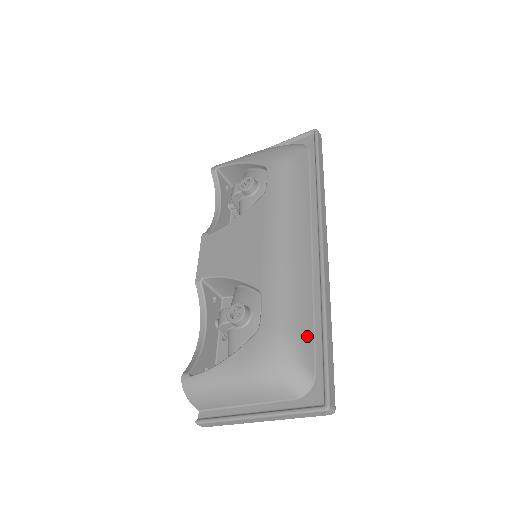
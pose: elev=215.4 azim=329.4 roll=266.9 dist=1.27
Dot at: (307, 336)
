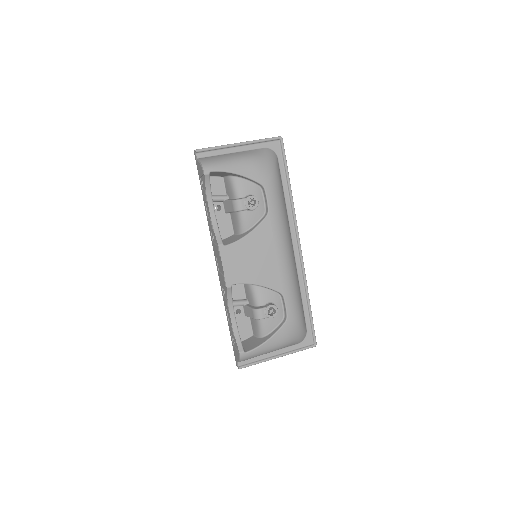
Dot at: (303, 312)
